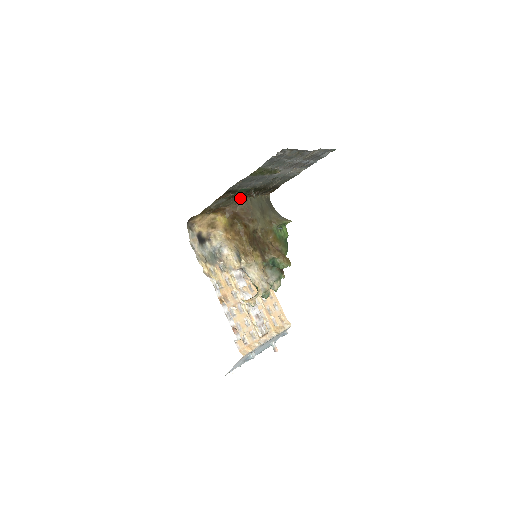
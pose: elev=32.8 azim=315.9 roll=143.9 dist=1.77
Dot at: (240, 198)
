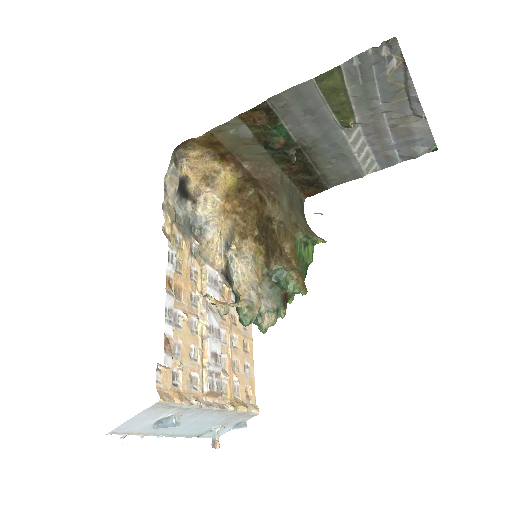
Dot at: (269, 160)
